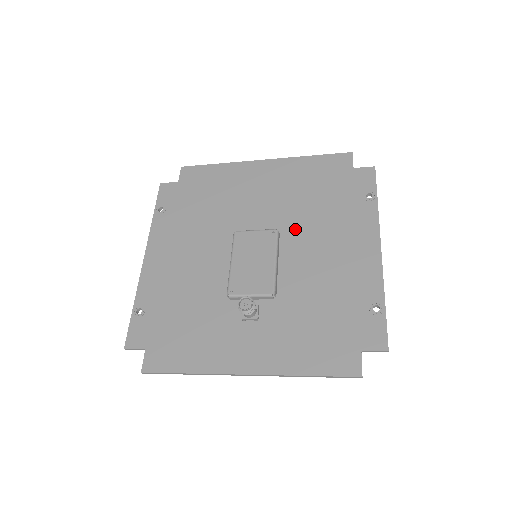
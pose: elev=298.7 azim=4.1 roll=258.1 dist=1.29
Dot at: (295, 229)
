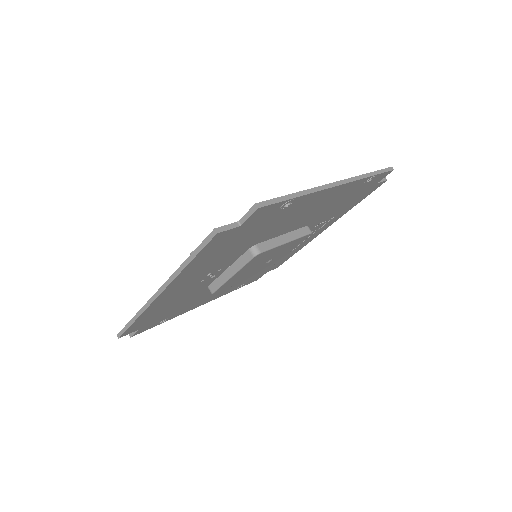
Dot at: occluded
